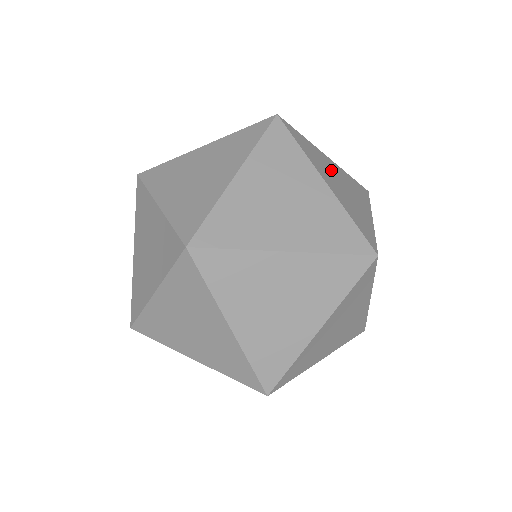
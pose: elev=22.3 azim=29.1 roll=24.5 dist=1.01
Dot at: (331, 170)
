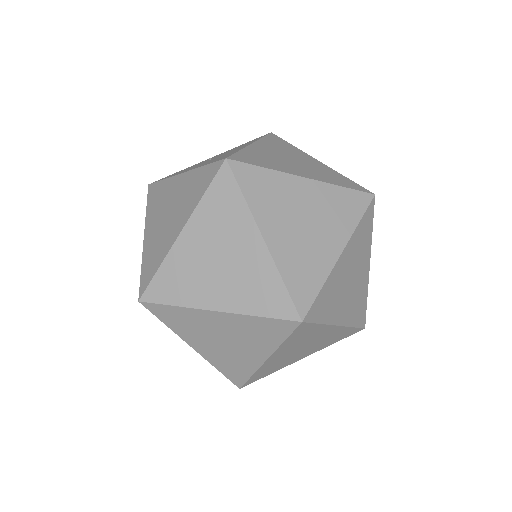
Dot at: (275, 156)
